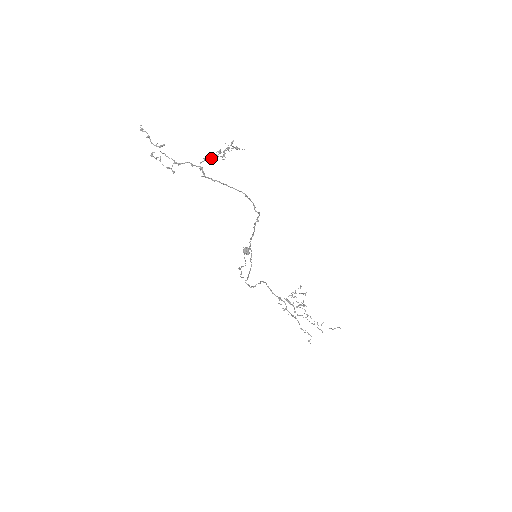
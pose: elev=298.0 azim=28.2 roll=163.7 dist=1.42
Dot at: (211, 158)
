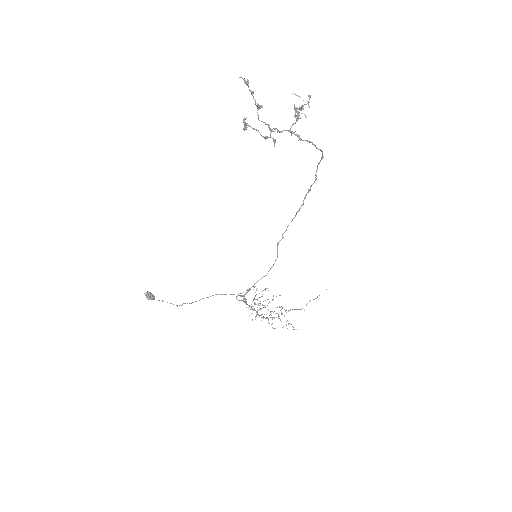
Dot at: (300, 117)
